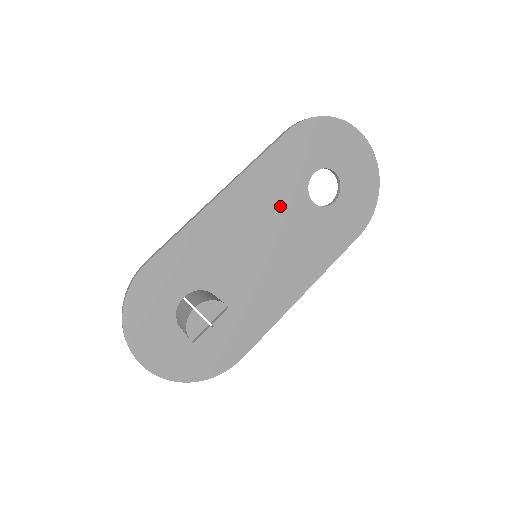
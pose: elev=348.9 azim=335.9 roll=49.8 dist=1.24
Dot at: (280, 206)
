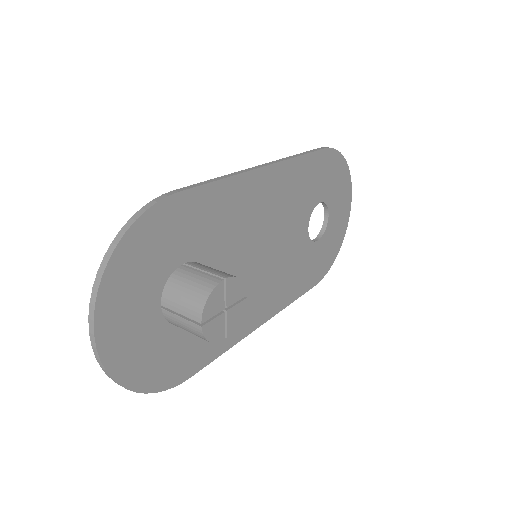
Dot at: (291, 216)
